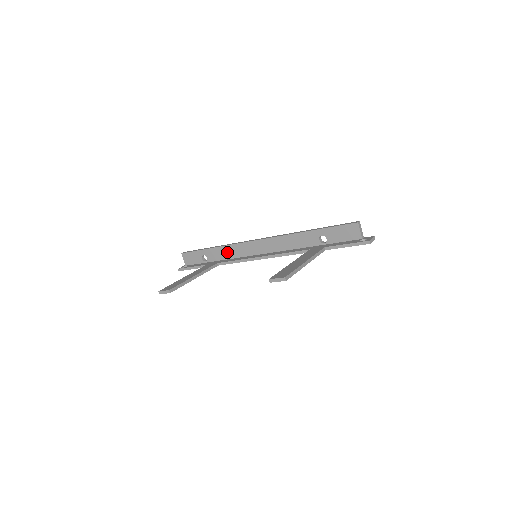
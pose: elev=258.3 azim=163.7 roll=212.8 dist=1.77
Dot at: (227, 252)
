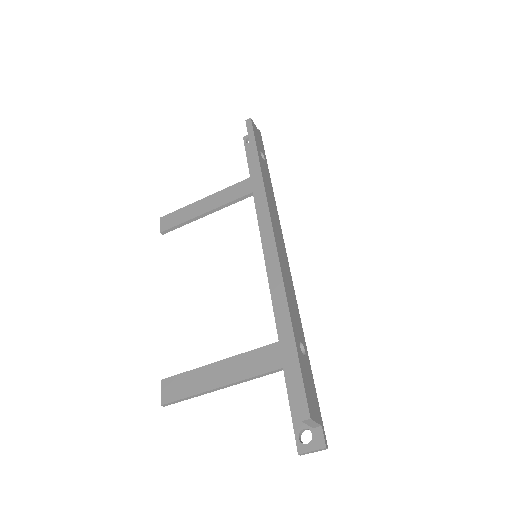
Dot at: occluded
